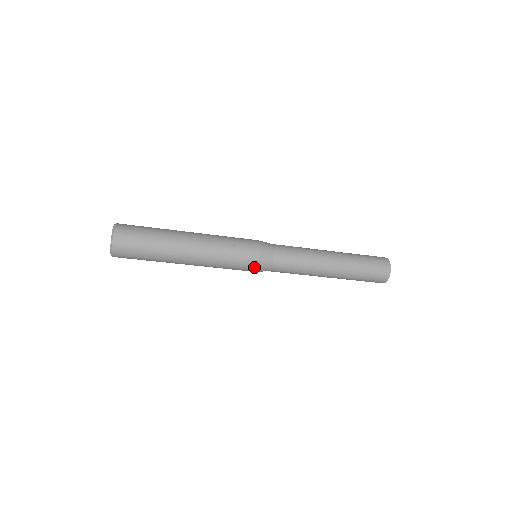
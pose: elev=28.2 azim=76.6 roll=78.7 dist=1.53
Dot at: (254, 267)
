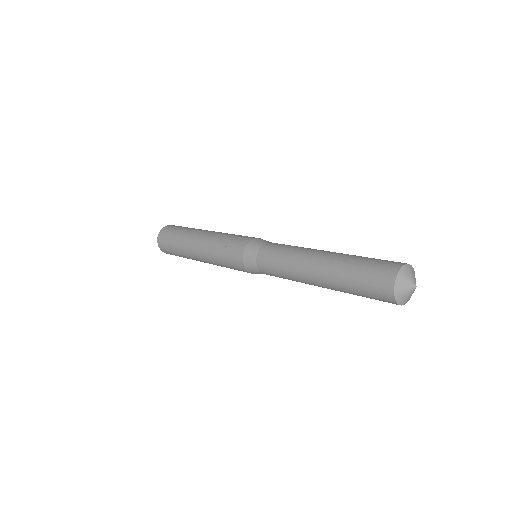
Dot at: (245, 270)
